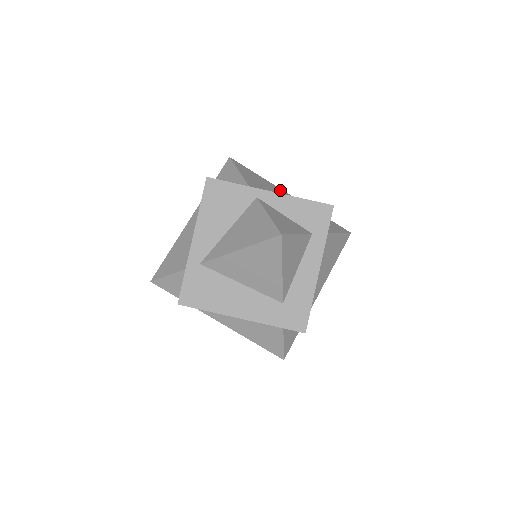
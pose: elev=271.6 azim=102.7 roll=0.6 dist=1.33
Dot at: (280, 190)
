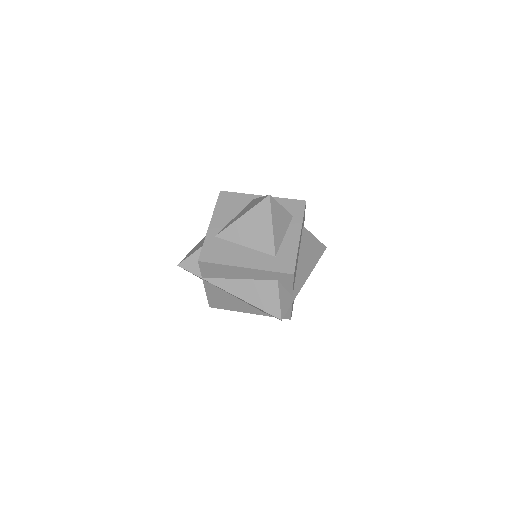
Dot at: occluded
